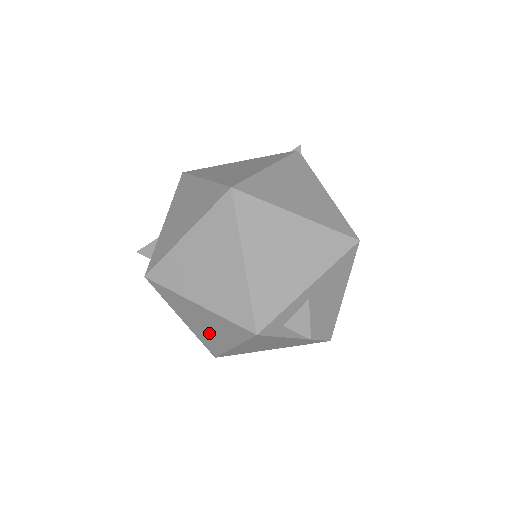
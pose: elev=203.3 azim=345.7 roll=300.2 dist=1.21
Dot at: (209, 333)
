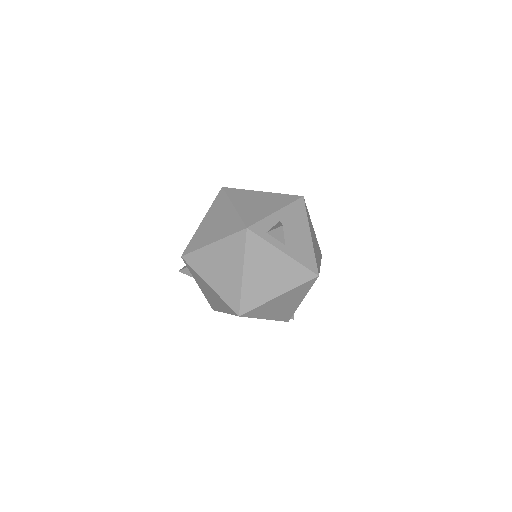
Dot at: (226, 276)
